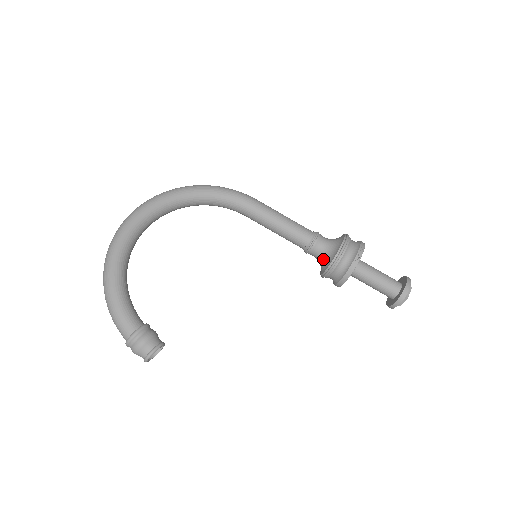
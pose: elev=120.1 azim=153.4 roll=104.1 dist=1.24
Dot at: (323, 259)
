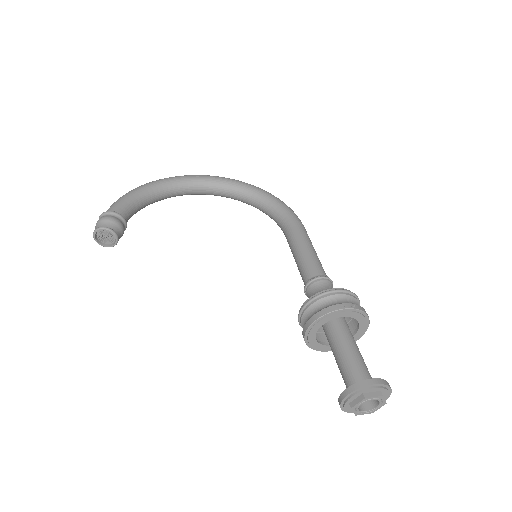
Dot at: occluded
